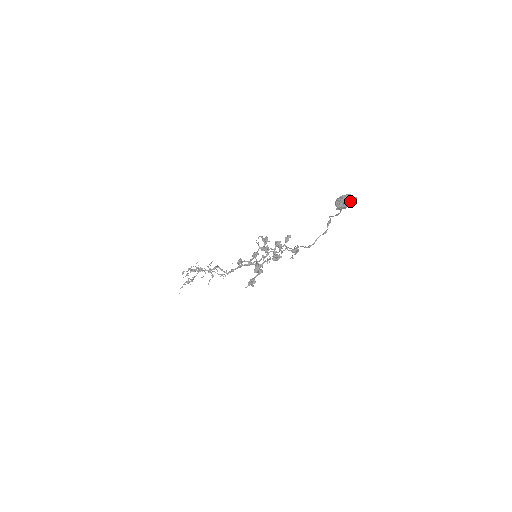
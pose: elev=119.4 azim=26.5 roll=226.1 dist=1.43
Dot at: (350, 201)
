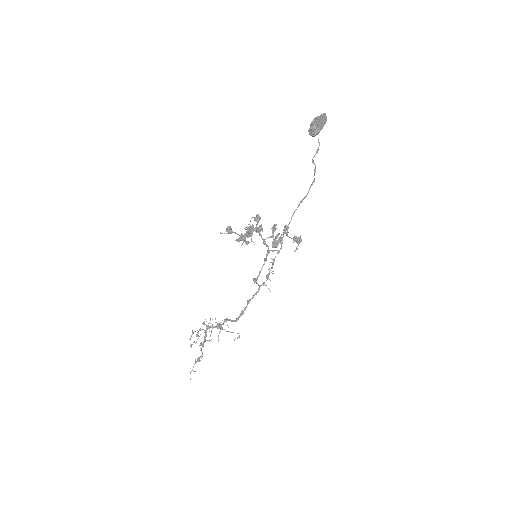
Dot at: (320, 117)
